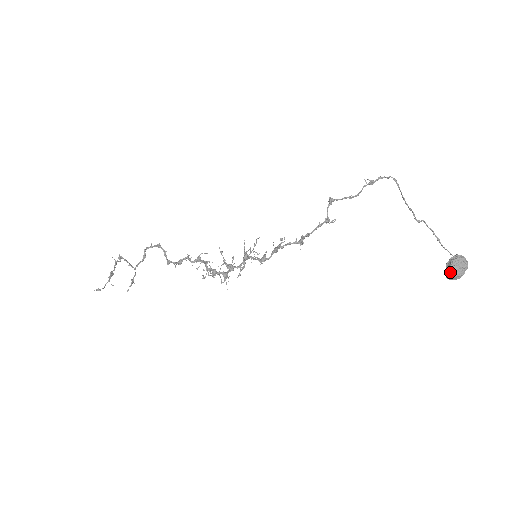
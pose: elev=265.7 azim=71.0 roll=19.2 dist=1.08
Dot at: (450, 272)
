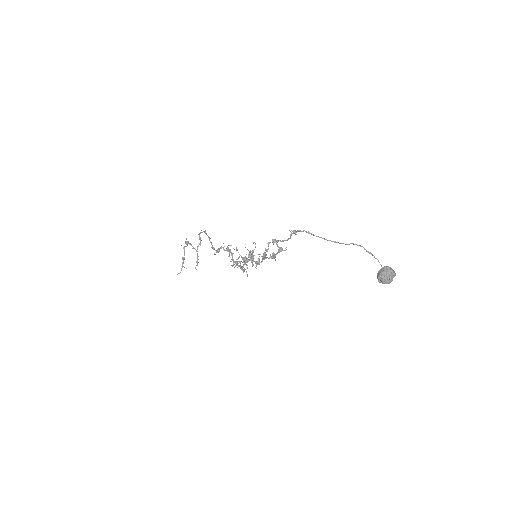
Dot at: (380, 281)
